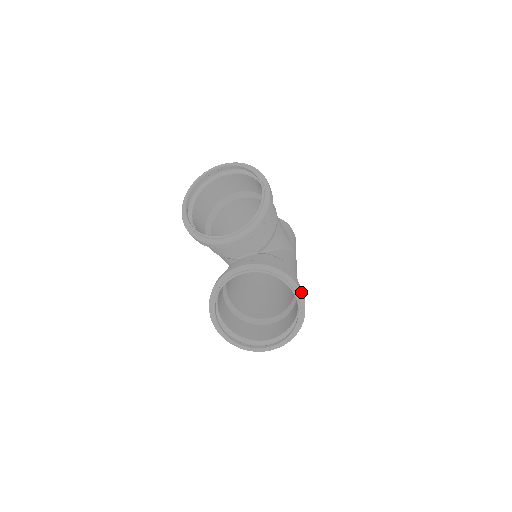
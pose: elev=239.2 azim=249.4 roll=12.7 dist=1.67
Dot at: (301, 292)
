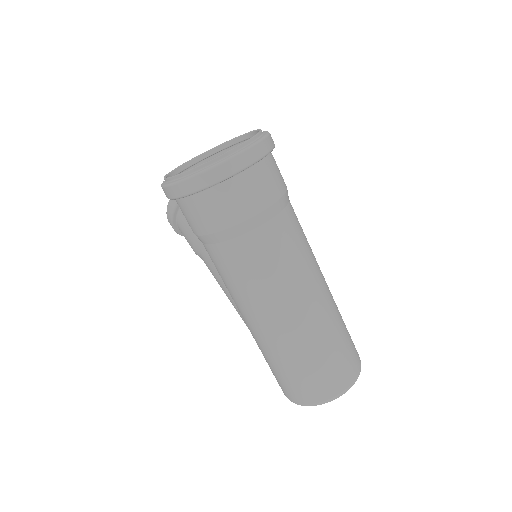
Dot at: occluded
